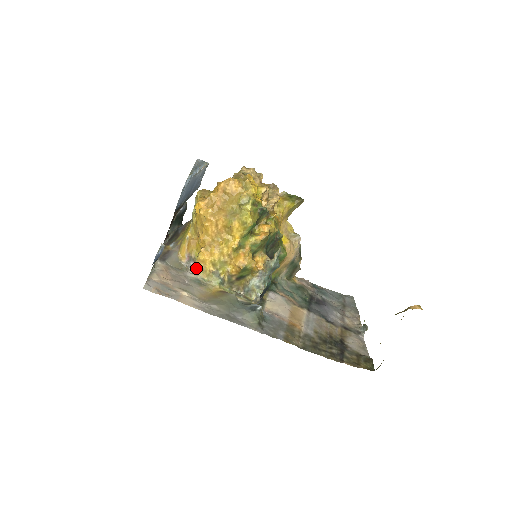
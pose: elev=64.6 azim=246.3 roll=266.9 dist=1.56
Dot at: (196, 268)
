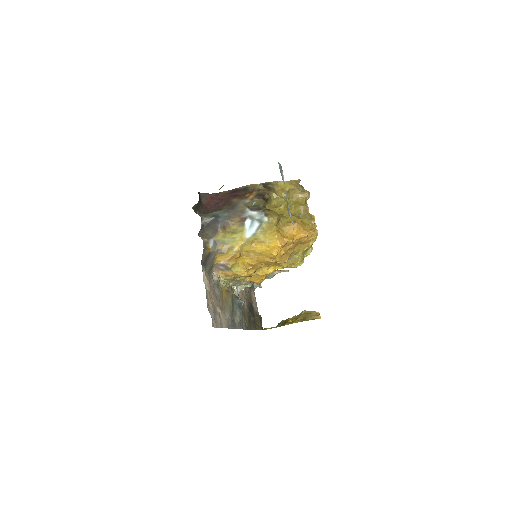
Dot at: (220, 269)
